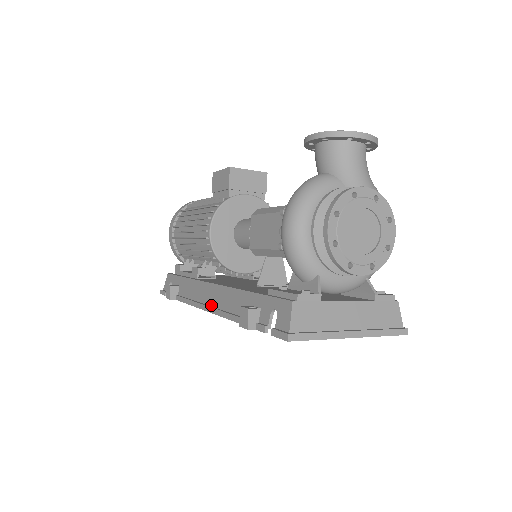
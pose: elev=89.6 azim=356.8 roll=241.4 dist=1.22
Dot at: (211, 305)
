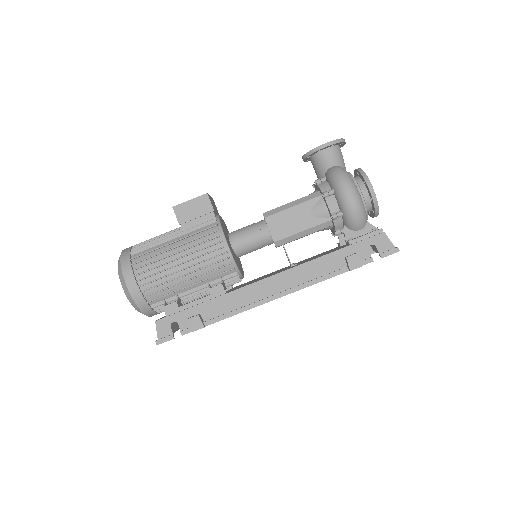
Dot at: (283, 290)
